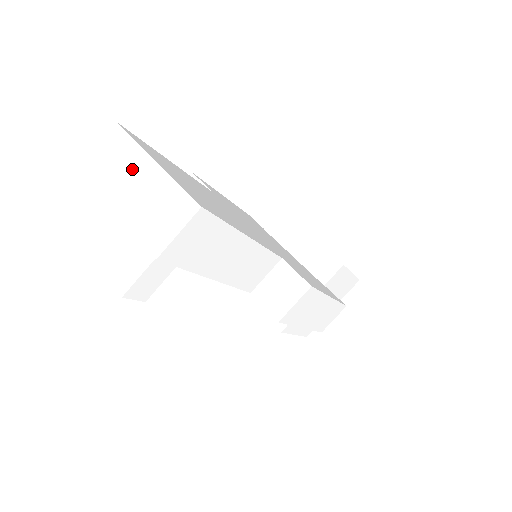
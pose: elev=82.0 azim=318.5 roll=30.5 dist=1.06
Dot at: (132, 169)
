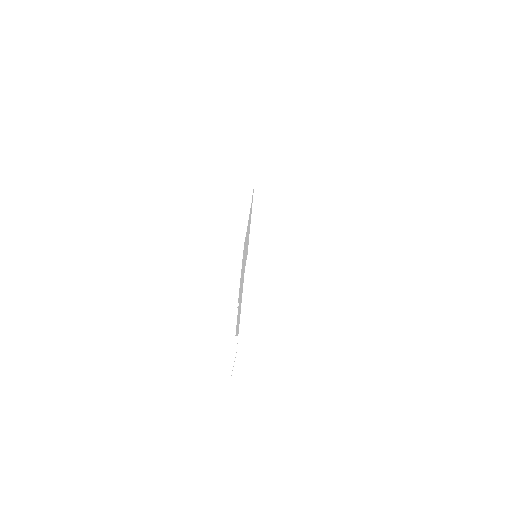
Dot at: (253, 365)
